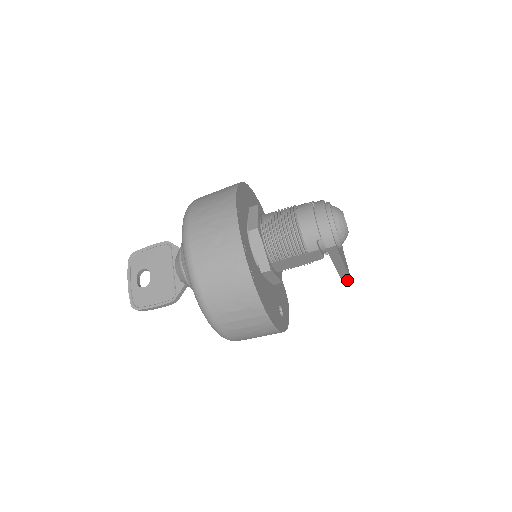
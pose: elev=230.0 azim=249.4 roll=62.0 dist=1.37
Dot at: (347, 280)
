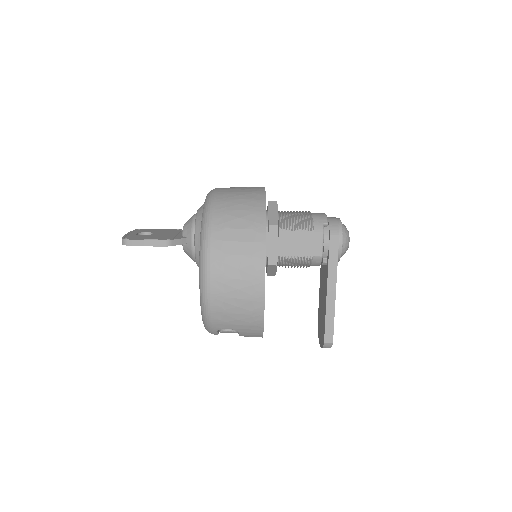
Dot at: (330, 336)
